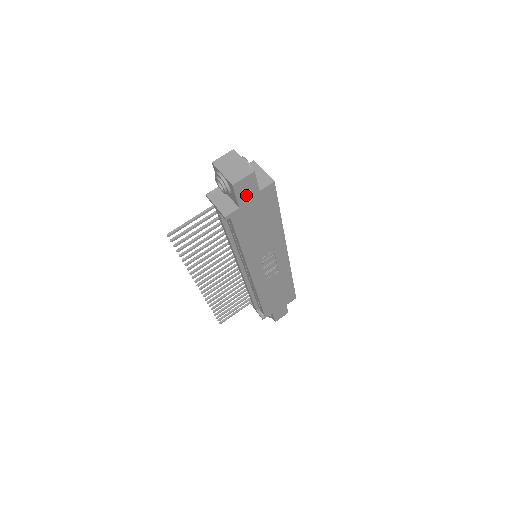
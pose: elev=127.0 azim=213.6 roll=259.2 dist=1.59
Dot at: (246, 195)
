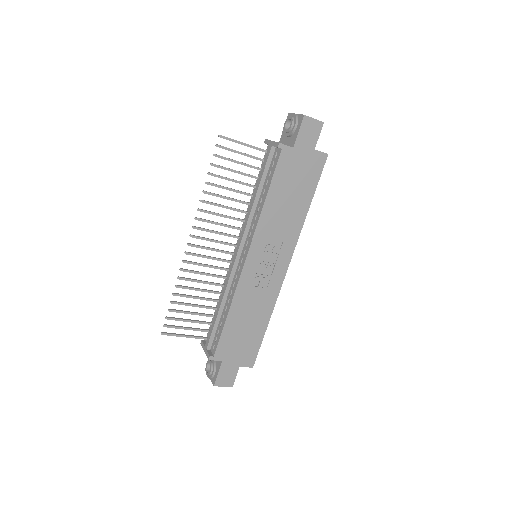
Dot at: (305, 140)
